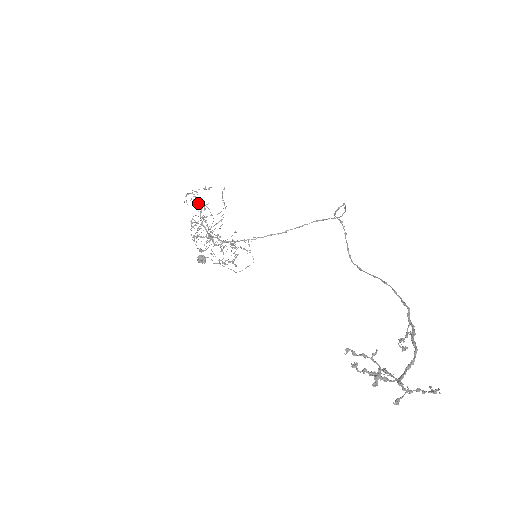
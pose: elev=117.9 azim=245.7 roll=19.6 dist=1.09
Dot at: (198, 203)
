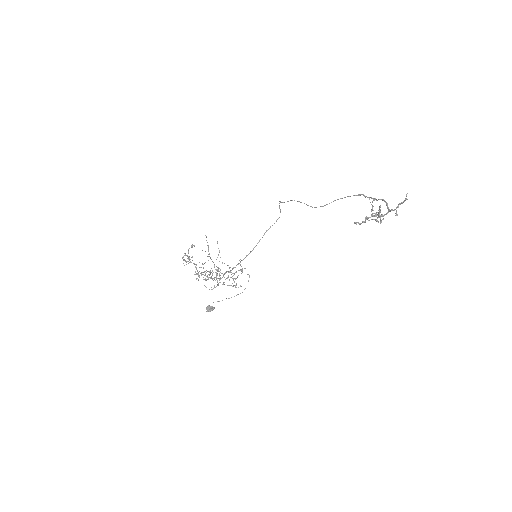
Dot at: (191, 262)
